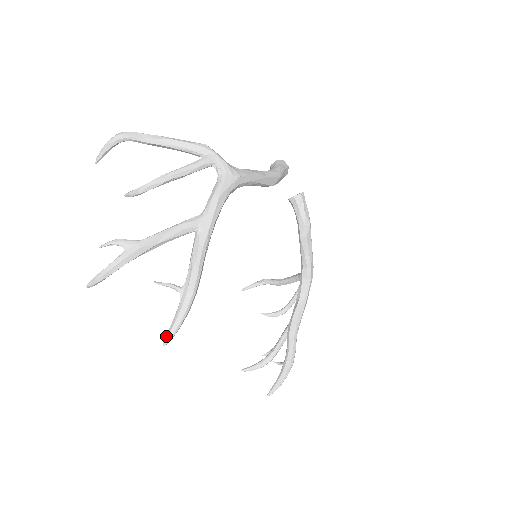
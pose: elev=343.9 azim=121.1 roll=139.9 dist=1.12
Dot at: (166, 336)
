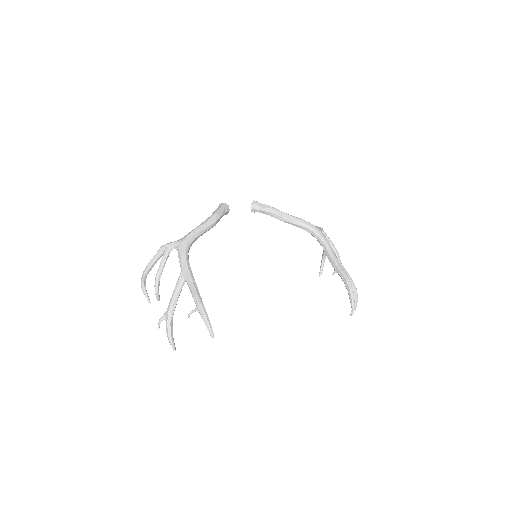
Dot at: occluded
